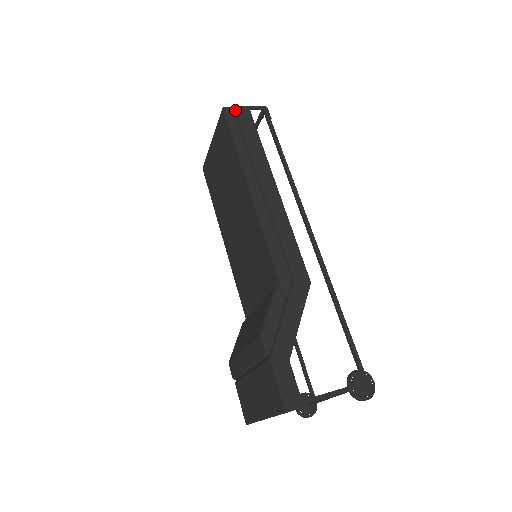
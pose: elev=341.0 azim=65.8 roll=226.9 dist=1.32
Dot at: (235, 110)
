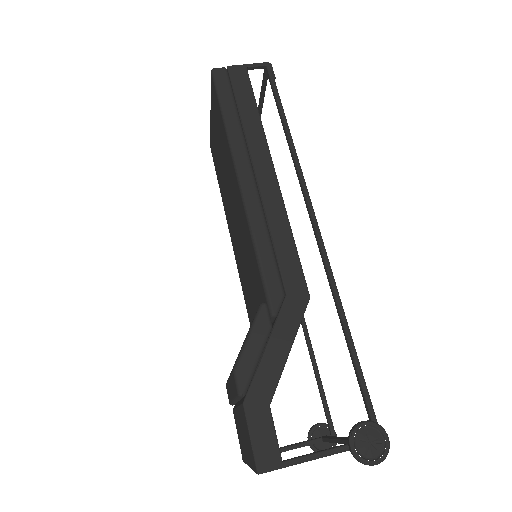
Dot at: (227, 71)
